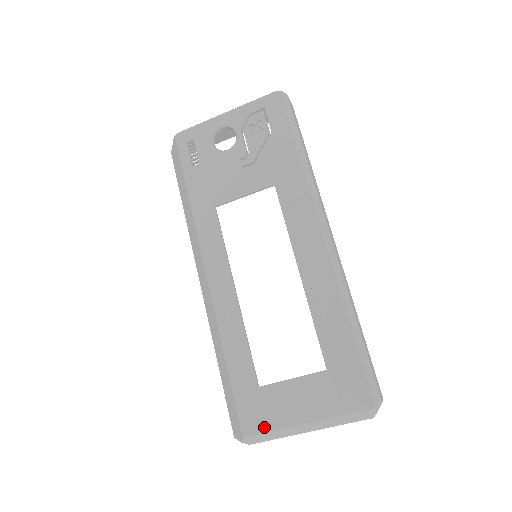
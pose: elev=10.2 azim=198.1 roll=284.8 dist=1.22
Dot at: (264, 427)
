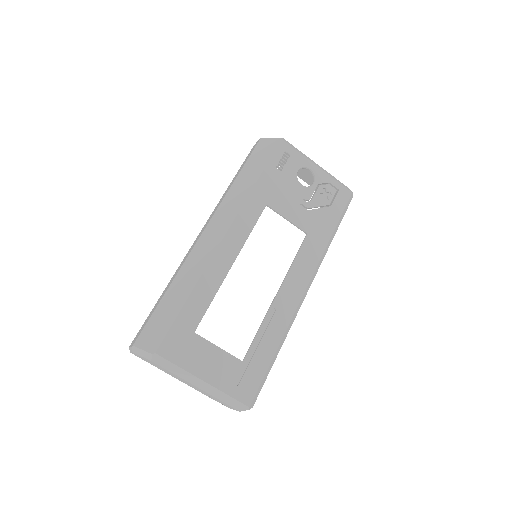
Dot at: (176, 359)
